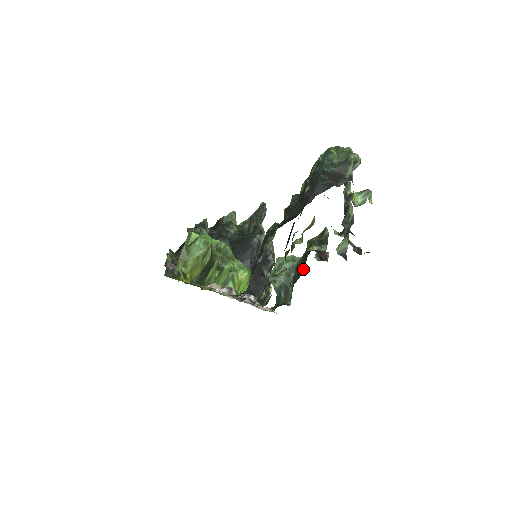
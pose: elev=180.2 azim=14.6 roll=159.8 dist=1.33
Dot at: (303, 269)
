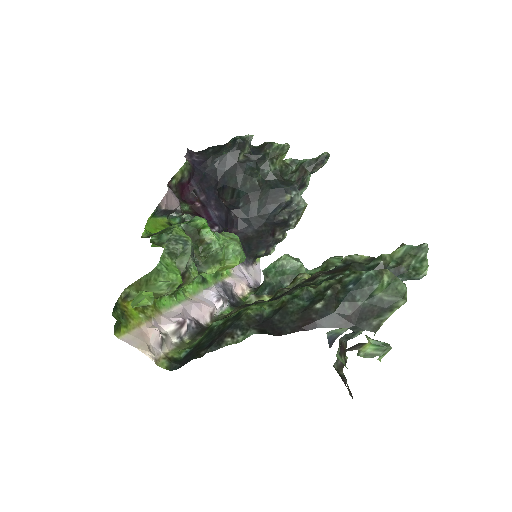
Dot at: occluded
